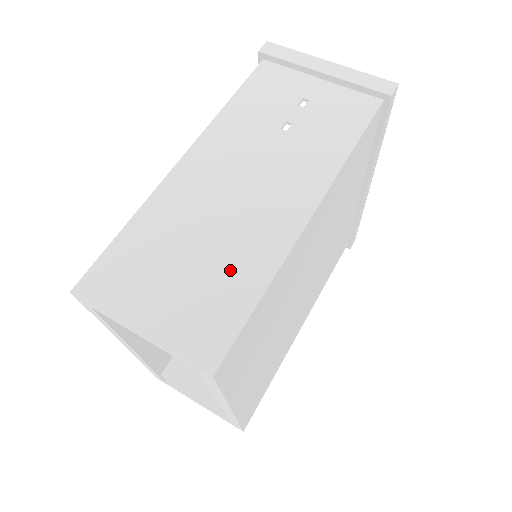
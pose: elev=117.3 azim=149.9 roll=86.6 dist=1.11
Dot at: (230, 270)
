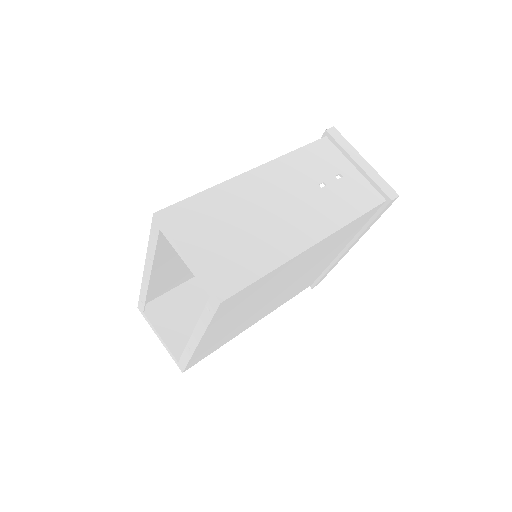
Dot at: (254, 250)
